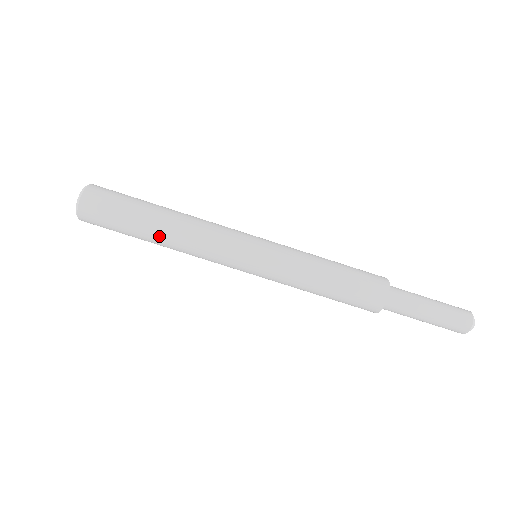
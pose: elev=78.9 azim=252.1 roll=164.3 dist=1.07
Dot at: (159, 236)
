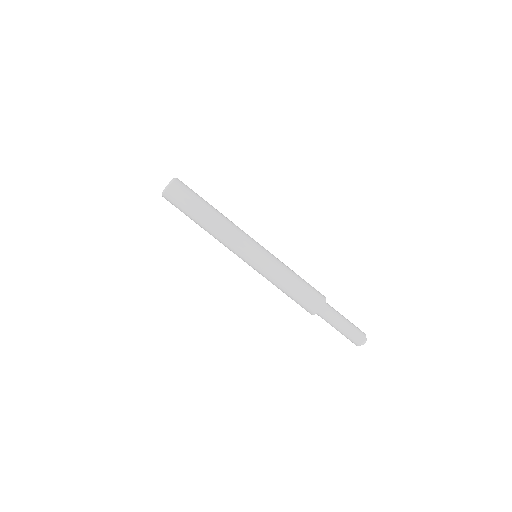
Dot at: (203, 228)
